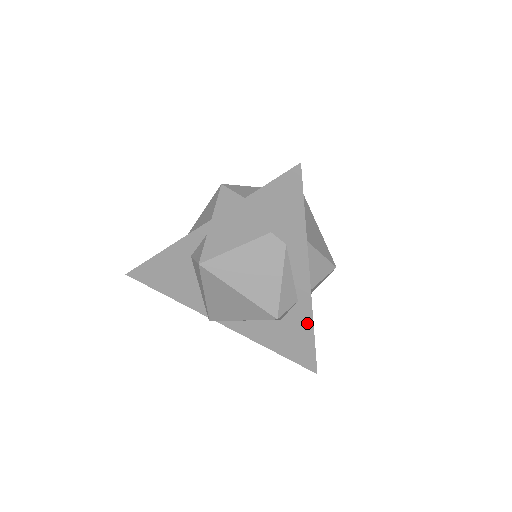
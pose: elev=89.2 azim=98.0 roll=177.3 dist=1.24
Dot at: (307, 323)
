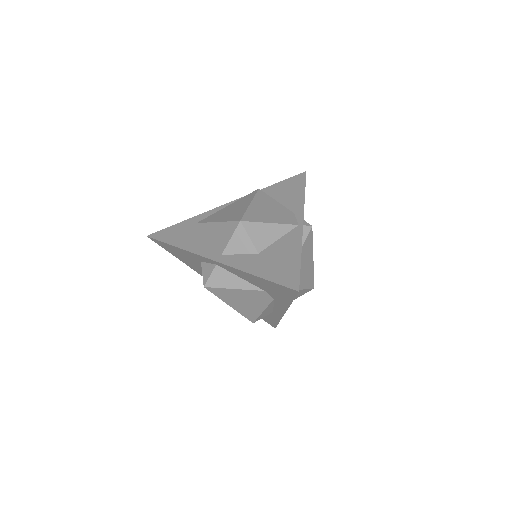
Dot at: (276, 318)
